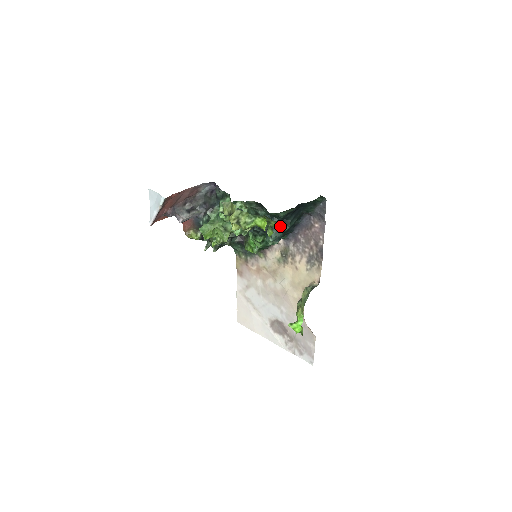
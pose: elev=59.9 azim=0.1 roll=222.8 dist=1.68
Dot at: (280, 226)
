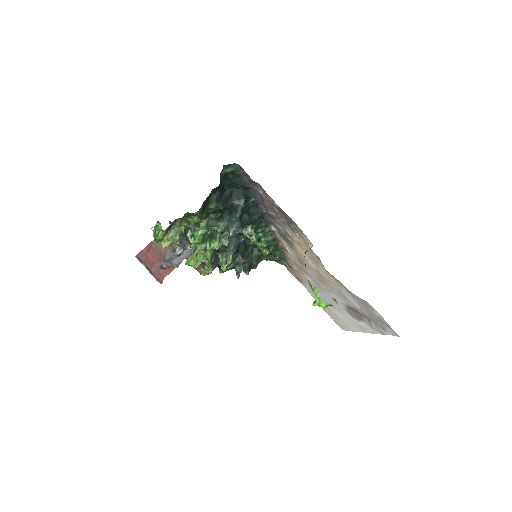
Dot at: (232, 216)
